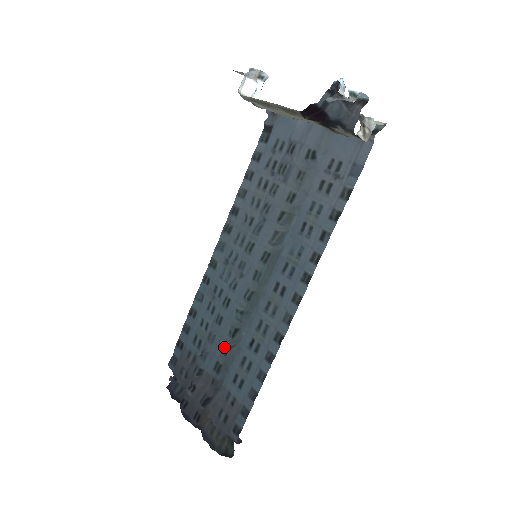
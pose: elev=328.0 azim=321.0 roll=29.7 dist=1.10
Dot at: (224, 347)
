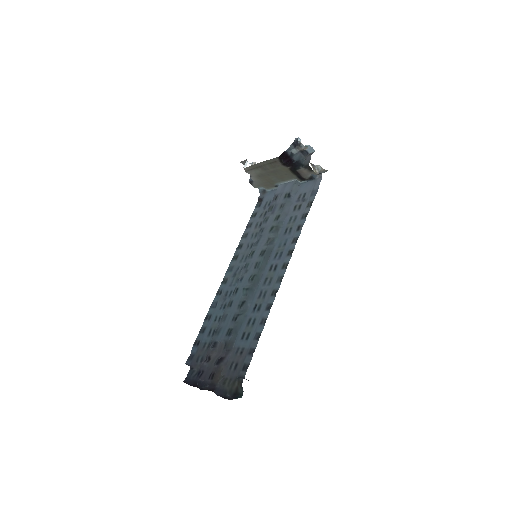
Dot at: (234, 316)
